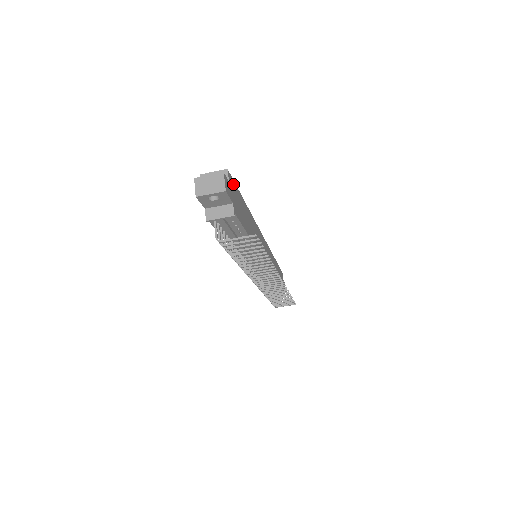
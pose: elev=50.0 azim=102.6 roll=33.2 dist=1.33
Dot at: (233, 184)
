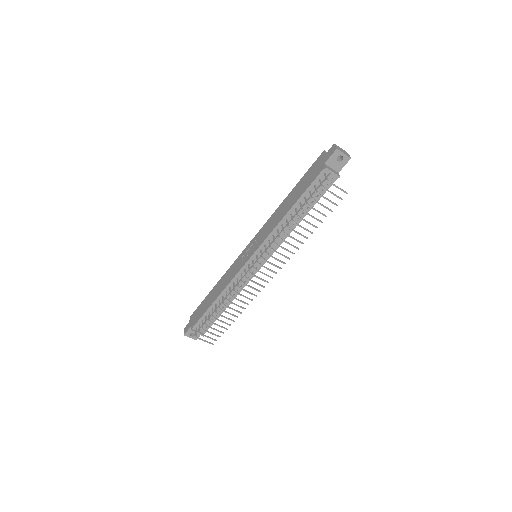
Dot at: occluded
